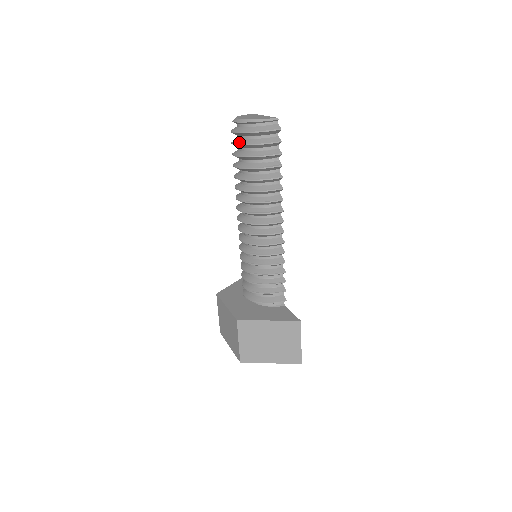
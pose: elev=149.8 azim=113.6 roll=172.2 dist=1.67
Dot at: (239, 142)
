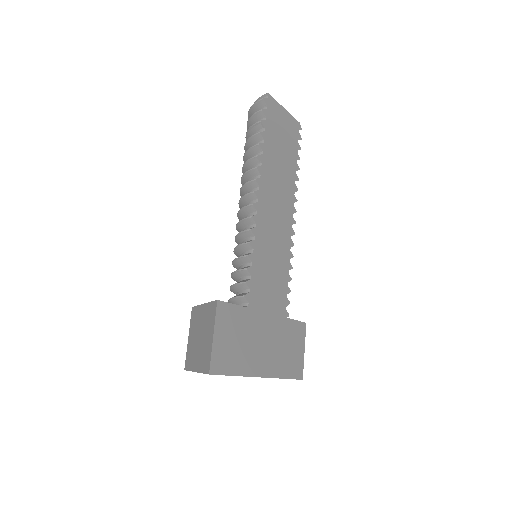
Dot at: occluded
